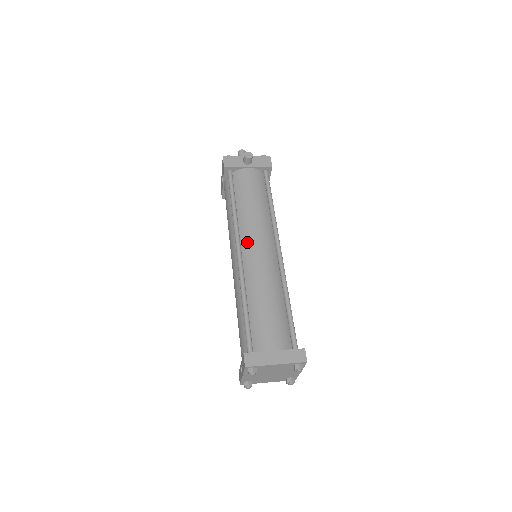
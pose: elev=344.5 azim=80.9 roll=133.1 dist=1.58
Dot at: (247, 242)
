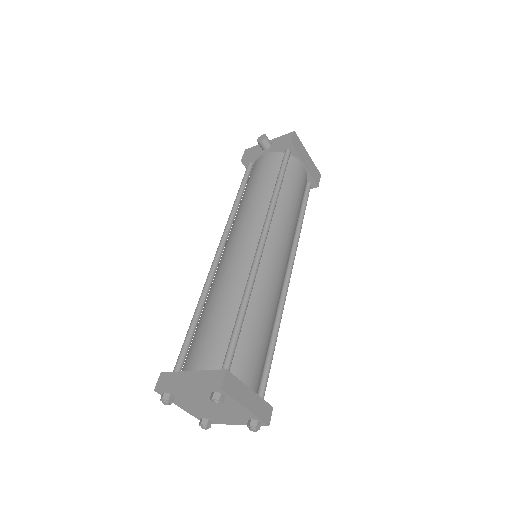
Dot at: (229, 238)
